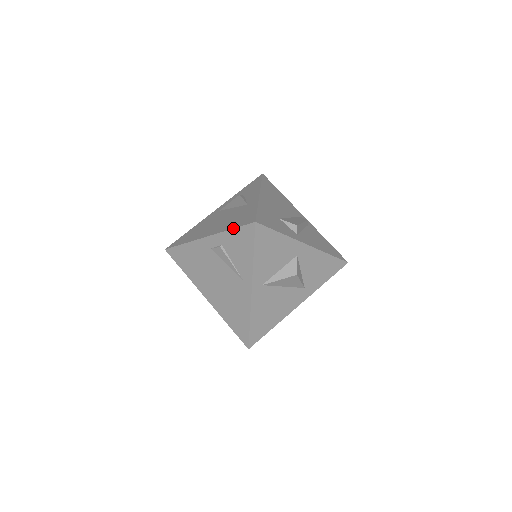
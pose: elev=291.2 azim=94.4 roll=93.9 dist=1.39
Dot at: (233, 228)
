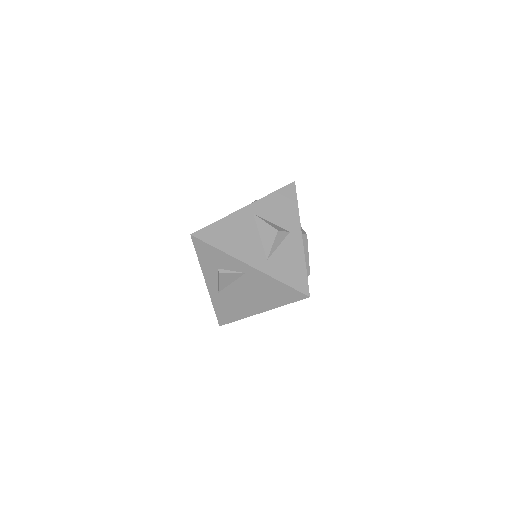
Dot at: occluded
